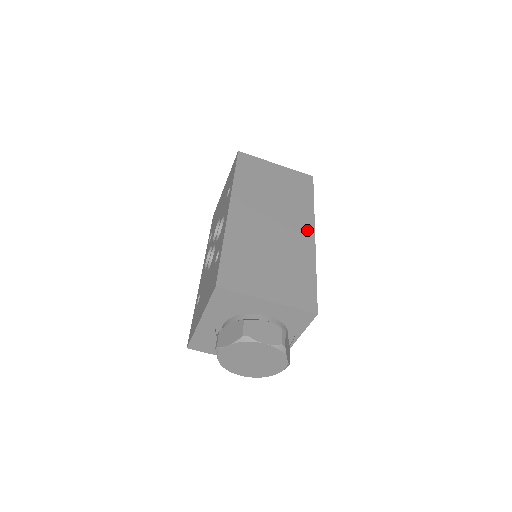
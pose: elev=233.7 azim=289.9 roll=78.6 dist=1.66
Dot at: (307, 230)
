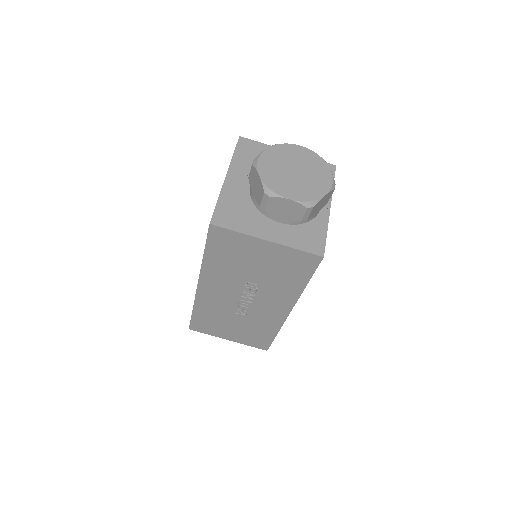
Dot at: occluded
